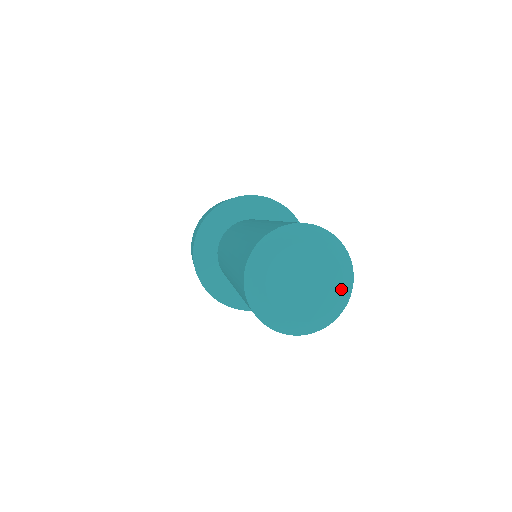
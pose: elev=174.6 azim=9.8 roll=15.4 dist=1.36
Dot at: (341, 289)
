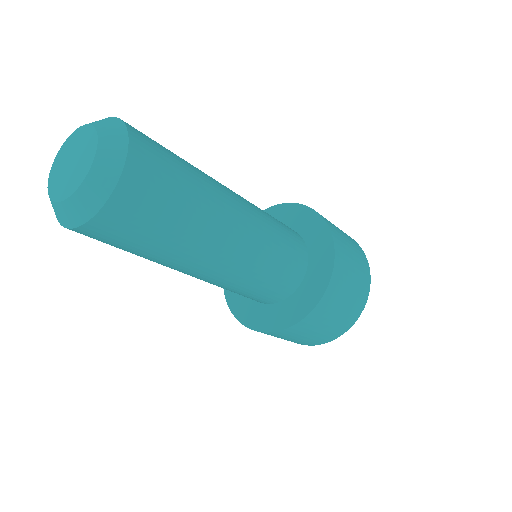
Dot at: (93, 160)
